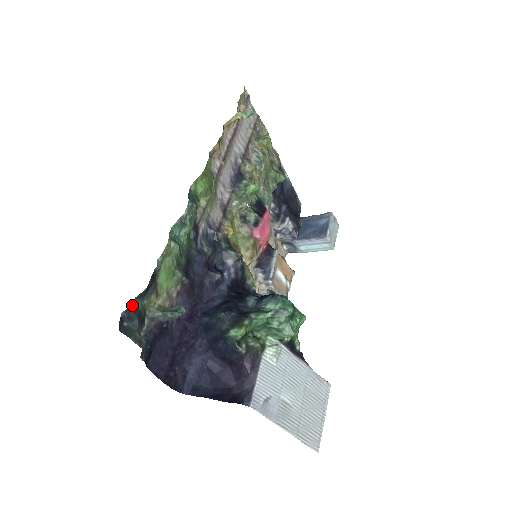
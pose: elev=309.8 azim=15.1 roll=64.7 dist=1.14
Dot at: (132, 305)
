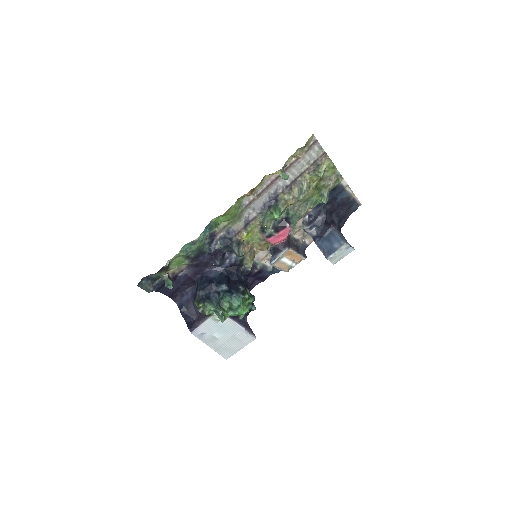
Dot at: (149, 276)
